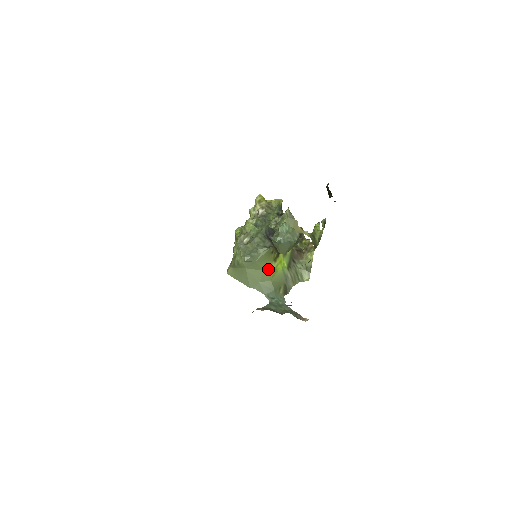
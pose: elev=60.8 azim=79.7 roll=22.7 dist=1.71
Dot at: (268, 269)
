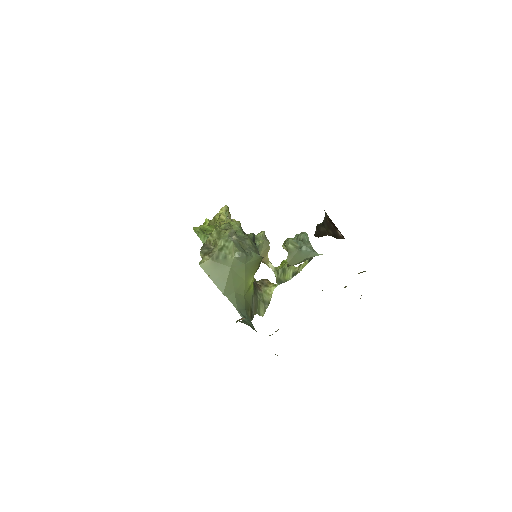
Dot at: (247, 281)
